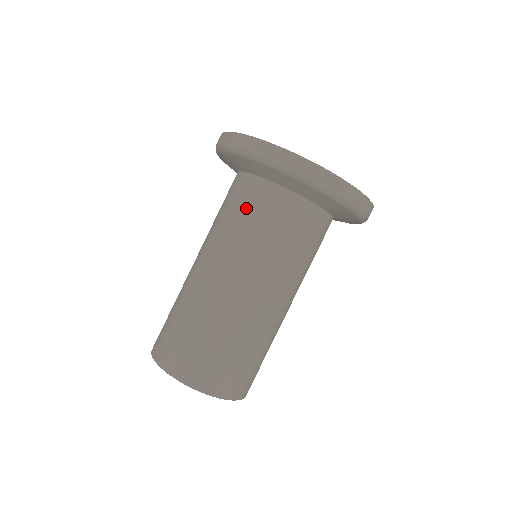
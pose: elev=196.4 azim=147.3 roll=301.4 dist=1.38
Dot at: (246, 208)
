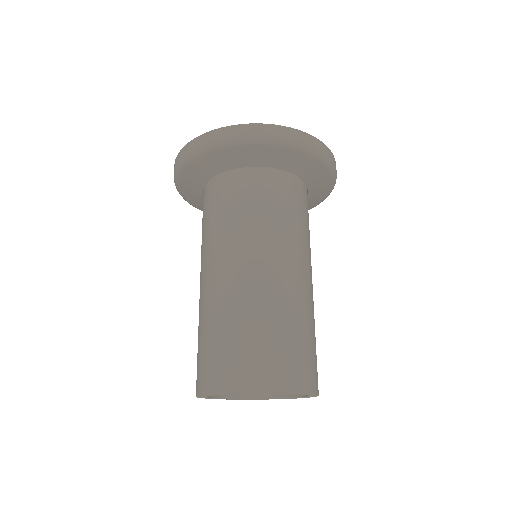
Dot at: (204, 214)
